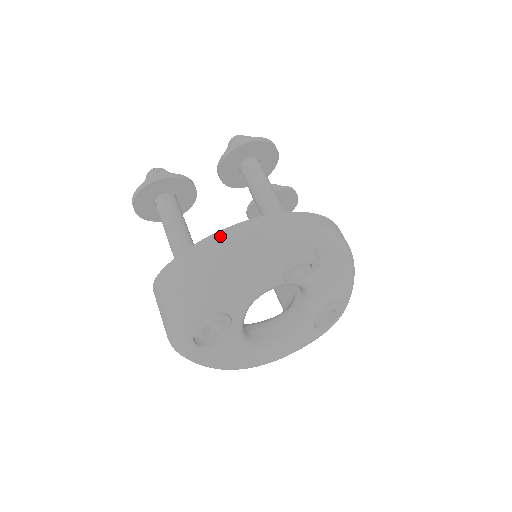
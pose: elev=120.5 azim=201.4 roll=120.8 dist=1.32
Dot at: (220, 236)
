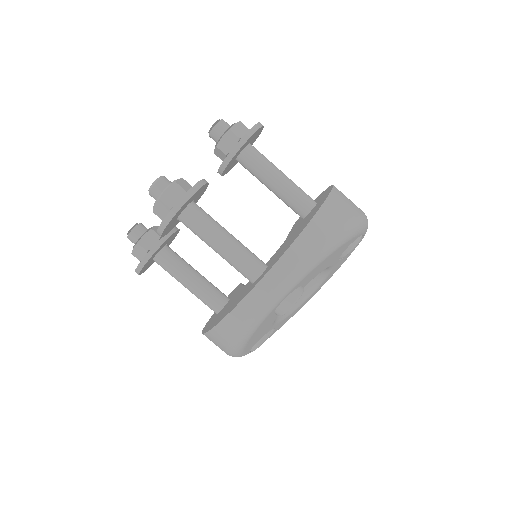
Dot at: (214, 334)
